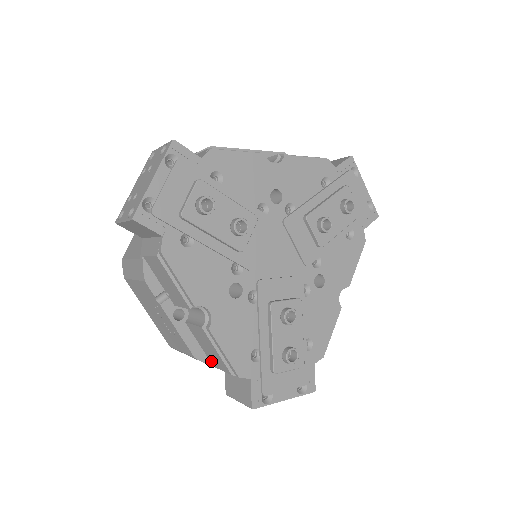
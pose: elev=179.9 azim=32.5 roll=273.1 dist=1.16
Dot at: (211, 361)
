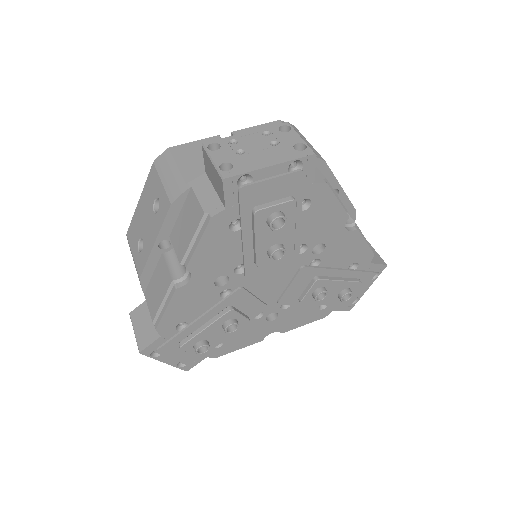
Dot at: occluded
